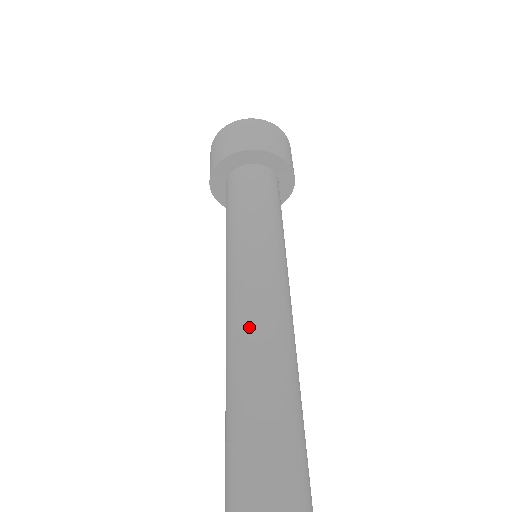
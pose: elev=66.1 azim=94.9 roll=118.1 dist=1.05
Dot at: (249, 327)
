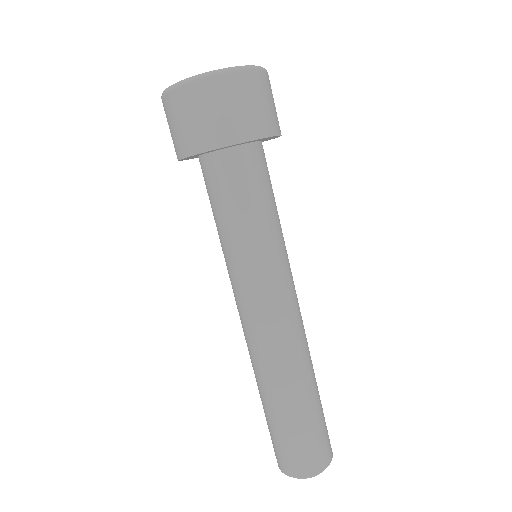
Dot at: (264, 360)
